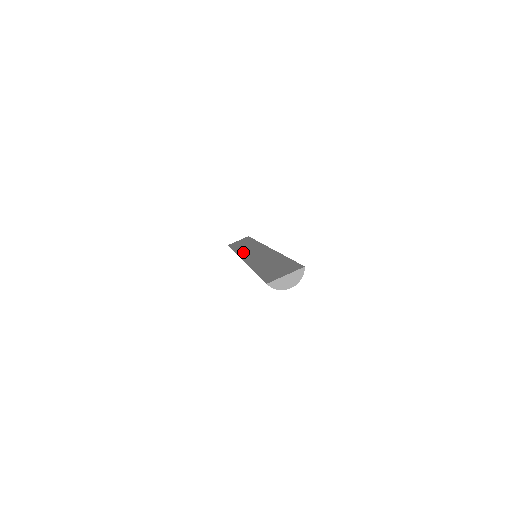
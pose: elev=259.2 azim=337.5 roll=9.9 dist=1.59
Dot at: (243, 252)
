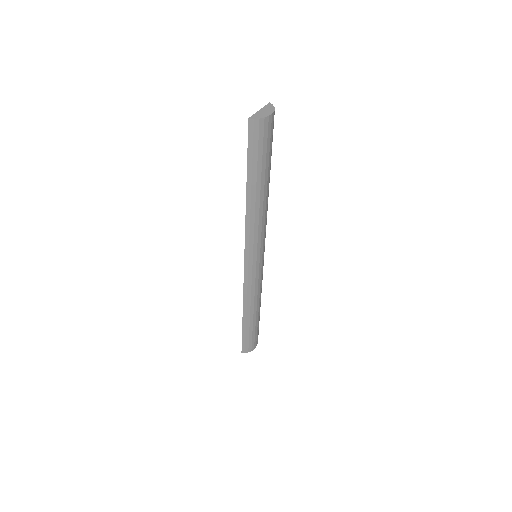
Dot at: occluded
